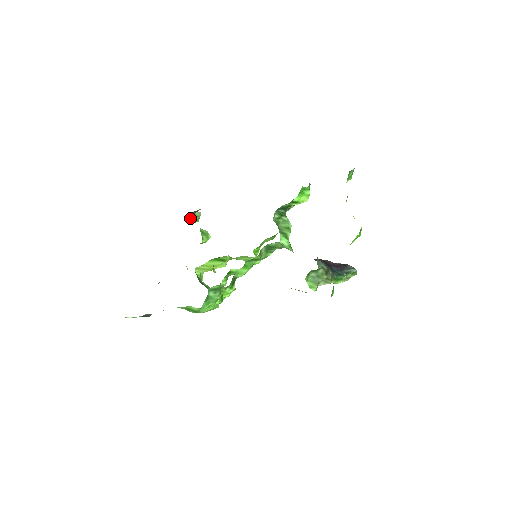
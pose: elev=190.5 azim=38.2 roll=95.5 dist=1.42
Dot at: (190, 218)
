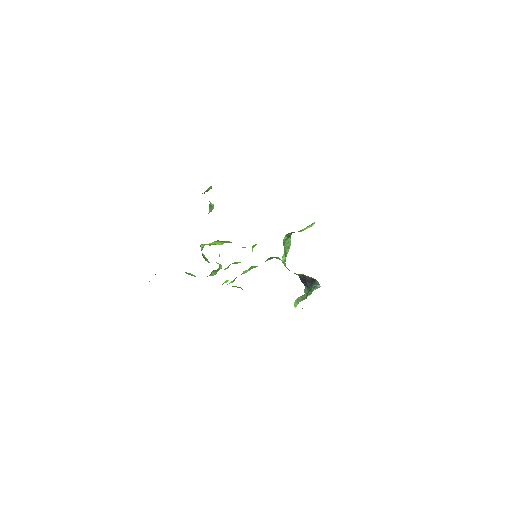
Dot at: occluded
